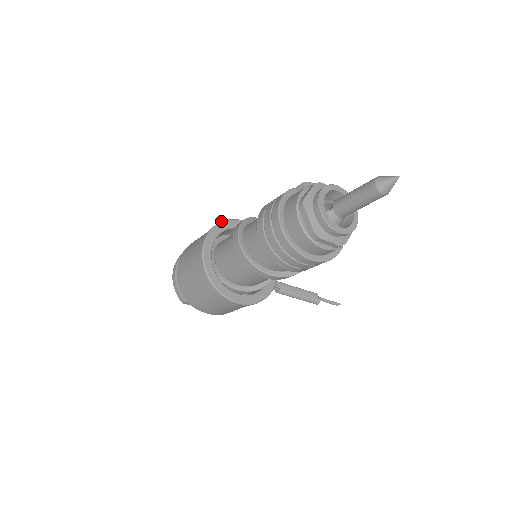
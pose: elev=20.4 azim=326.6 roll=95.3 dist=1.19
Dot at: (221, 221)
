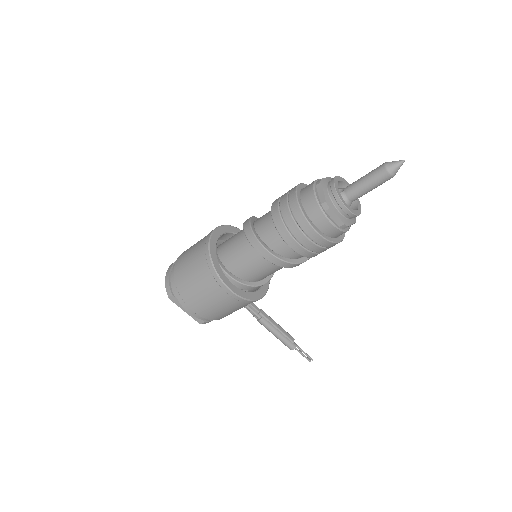
Dot at: (230, 225)
